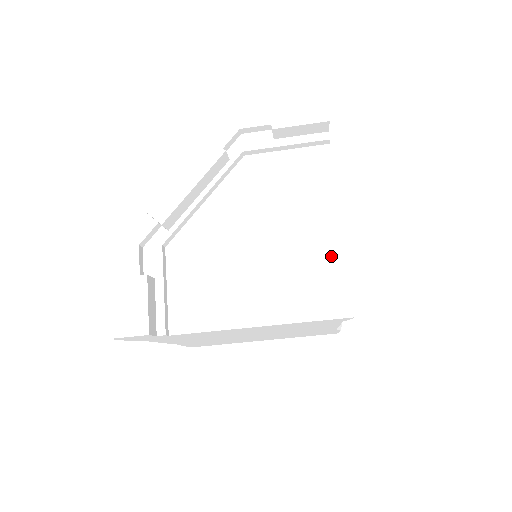
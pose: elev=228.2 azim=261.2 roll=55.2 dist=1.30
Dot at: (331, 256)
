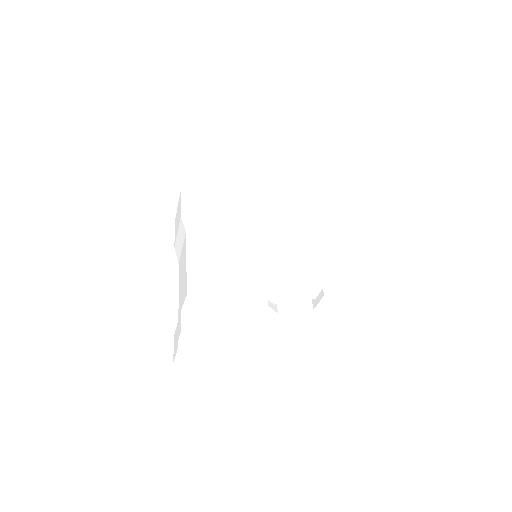
Dot at: (307, 333)
